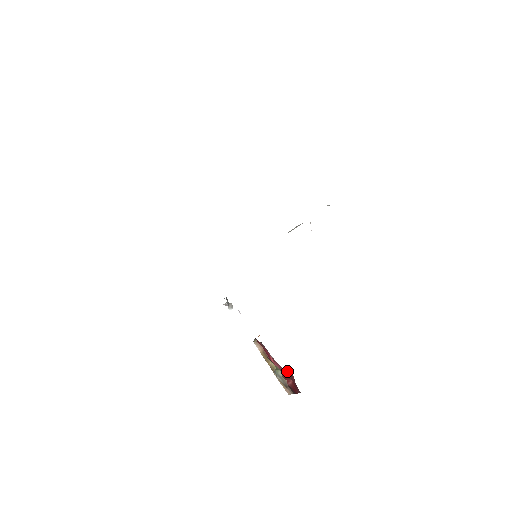
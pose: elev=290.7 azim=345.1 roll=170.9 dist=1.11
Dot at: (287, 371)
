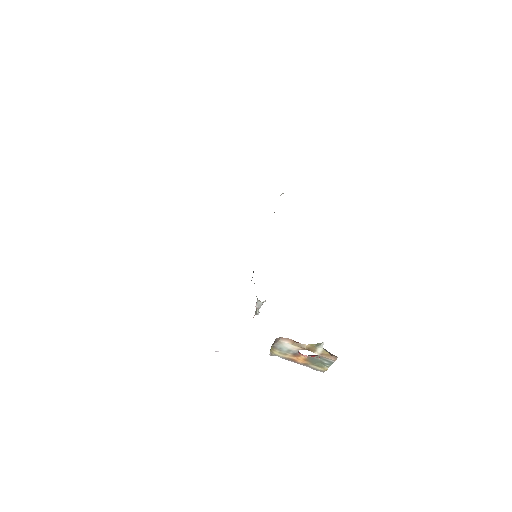
Dot at: (309, 355)
